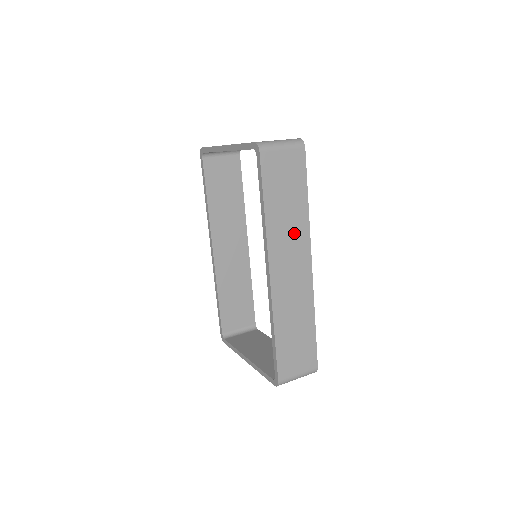
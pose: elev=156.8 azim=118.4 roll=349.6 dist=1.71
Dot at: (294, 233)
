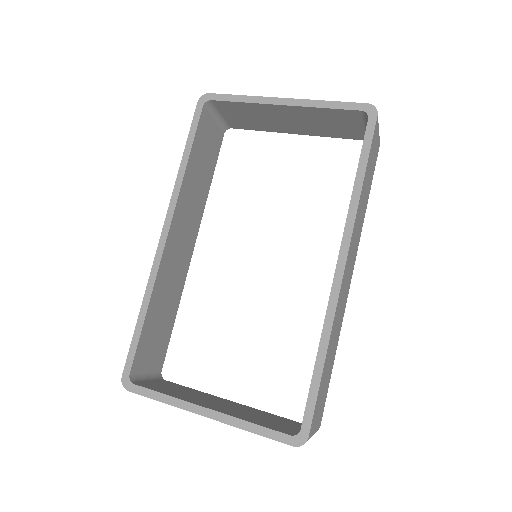
Dot at: (358, 231)
